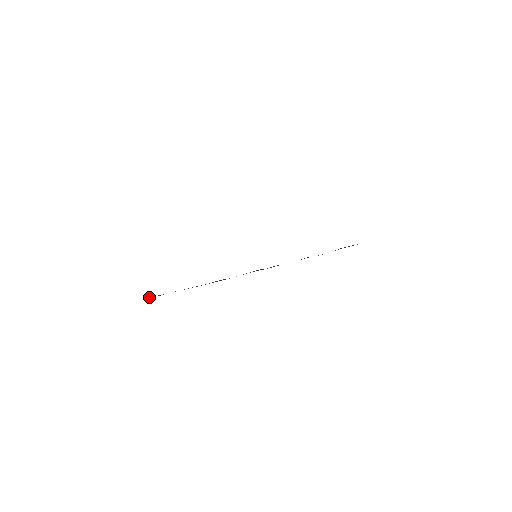
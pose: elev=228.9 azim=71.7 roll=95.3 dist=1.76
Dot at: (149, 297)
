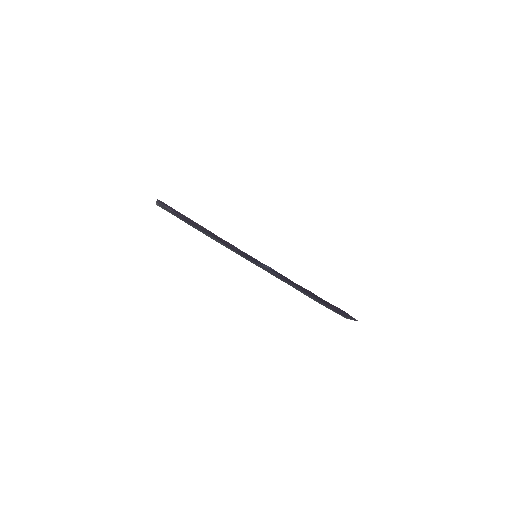
Dot at: (164, 203)
